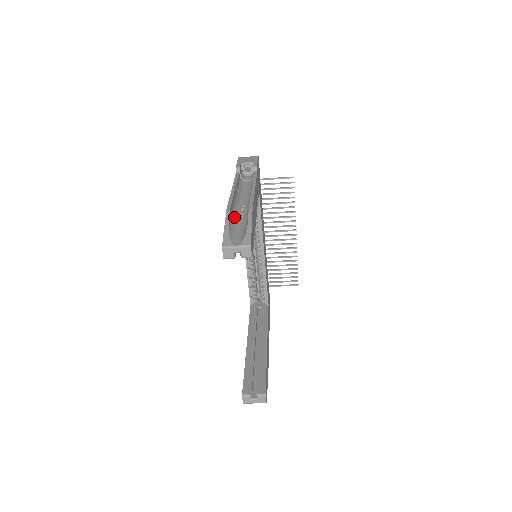
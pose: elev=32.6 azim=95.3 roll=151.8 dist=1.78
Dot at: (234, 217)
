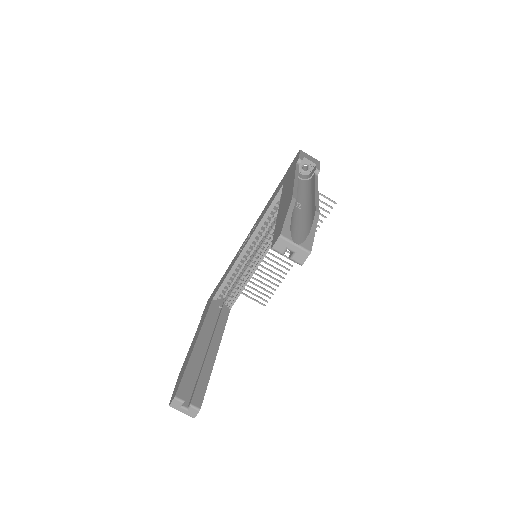
Dot at: (293, 209)
